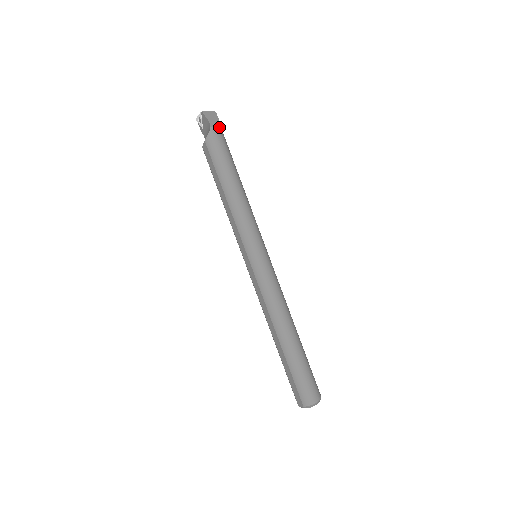
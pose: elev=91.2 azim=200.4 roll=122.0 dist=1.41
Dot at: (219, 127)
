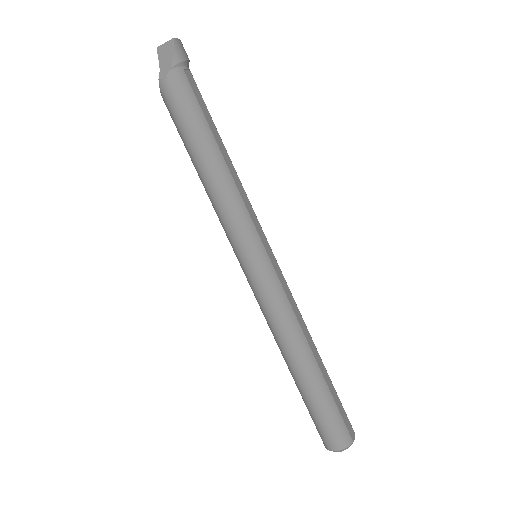
Dot at: (171, 73)
